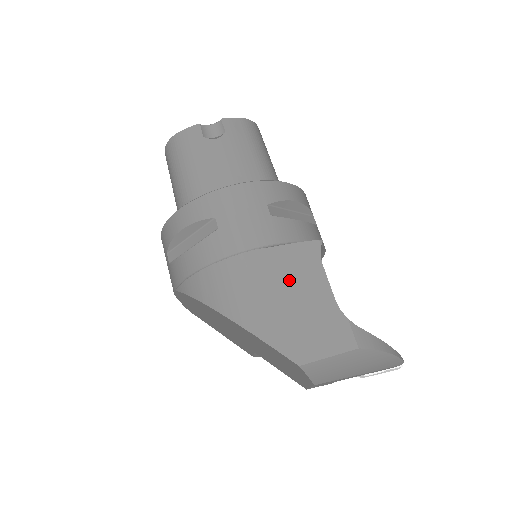
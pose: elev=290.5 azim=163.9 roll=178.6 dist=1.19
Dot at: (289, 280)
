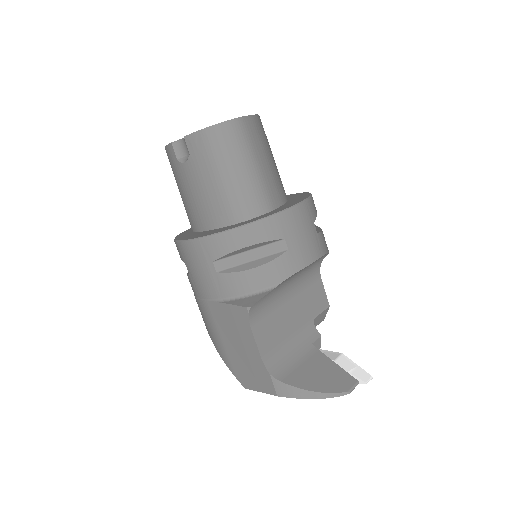
Dot at: (232, 331)
